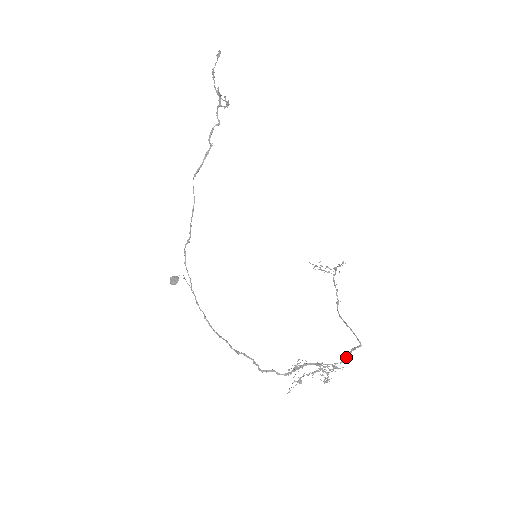
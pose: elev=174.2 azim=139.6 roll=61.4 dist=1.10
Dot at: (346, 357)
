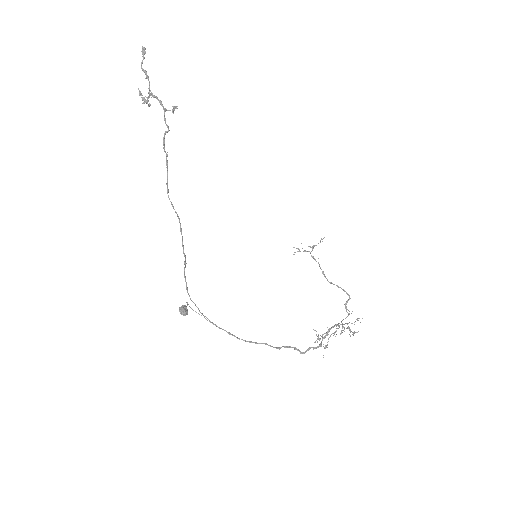
Dot at: occluded
